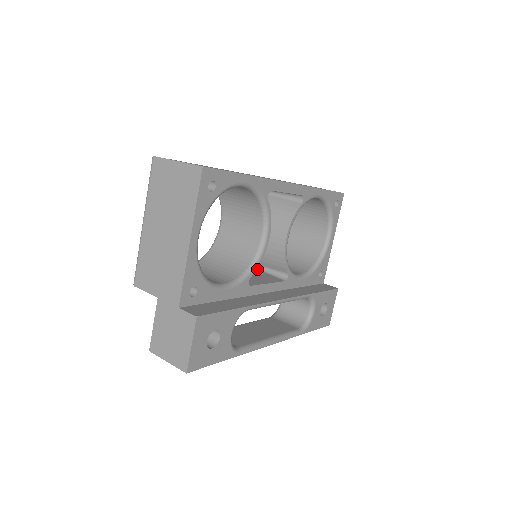
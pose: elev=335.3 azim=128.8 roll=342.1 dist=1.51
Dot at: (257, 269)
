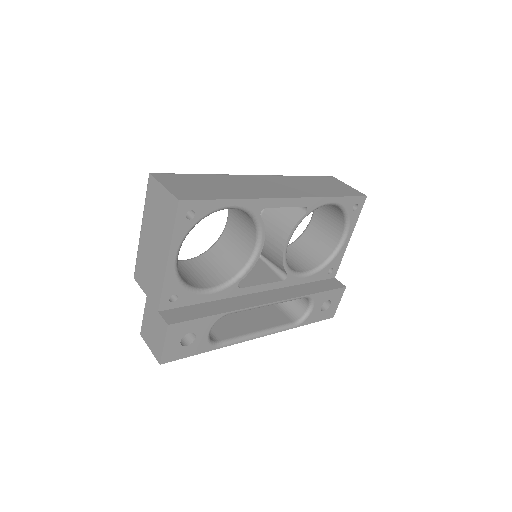
Dot at: (263, 261)
